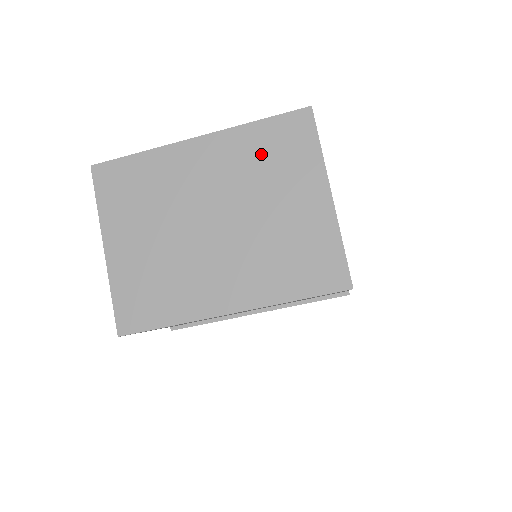
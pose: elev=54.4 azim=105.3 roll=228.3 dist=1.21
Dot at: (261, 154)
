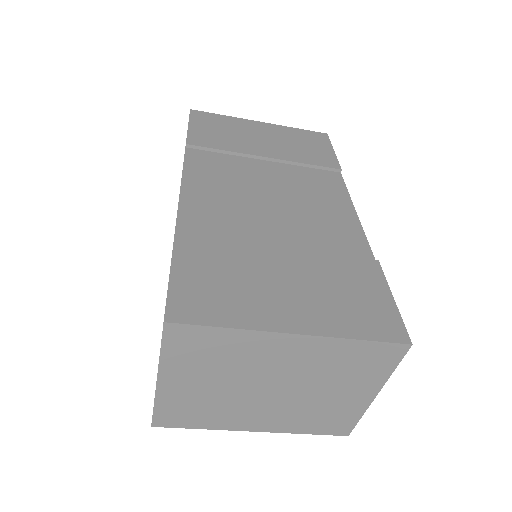
Dot at: (344, 361)
